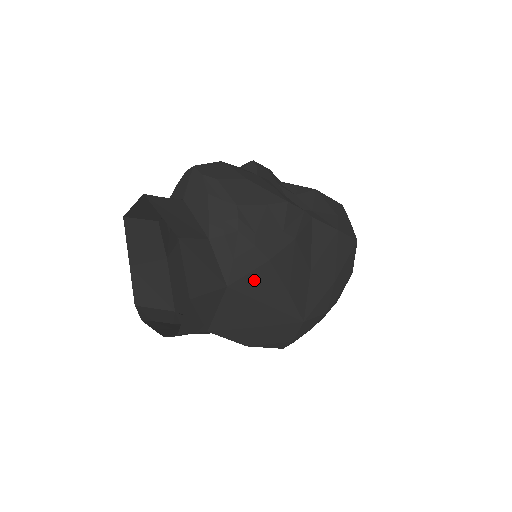
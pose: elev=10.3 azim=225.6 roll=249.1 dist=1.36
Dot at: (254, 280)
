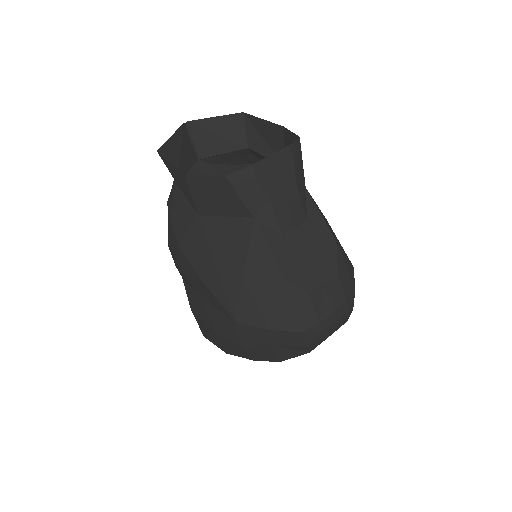
Dot at: occluded
